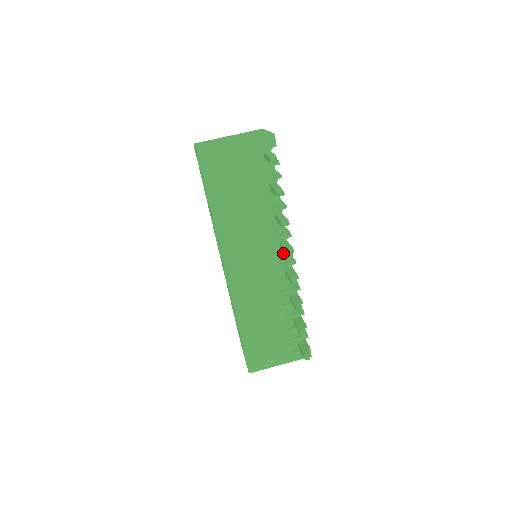
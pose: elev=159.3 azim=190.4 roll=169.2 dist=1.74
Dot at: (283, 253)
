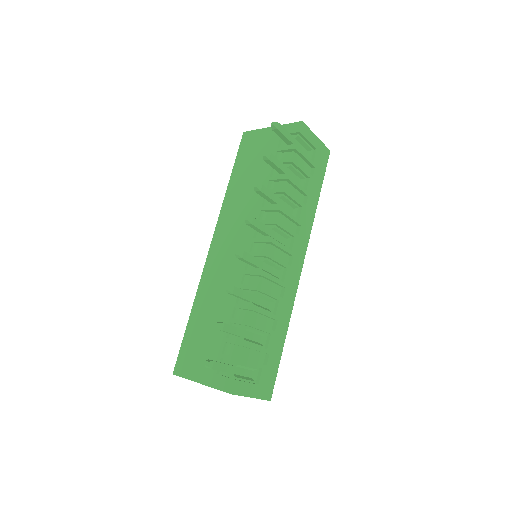
Dot at: (261, 240)
